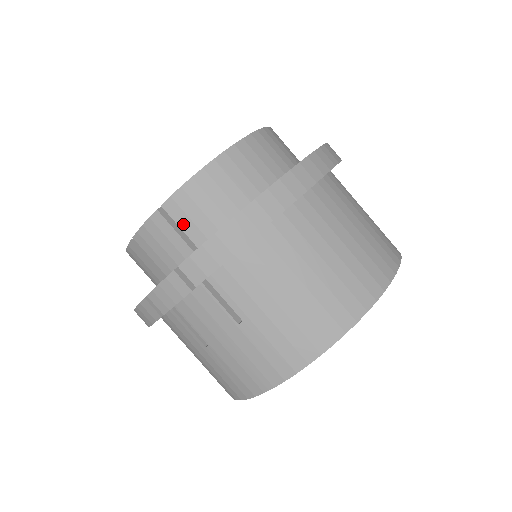
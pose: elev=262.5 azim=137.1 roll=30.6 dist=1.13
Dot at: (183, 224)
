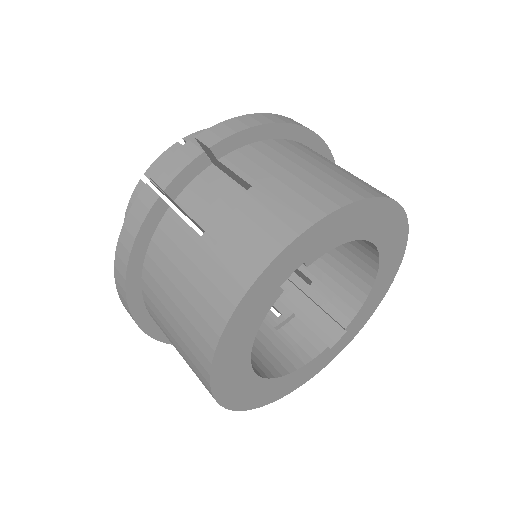
Dot at: (200, 147)
